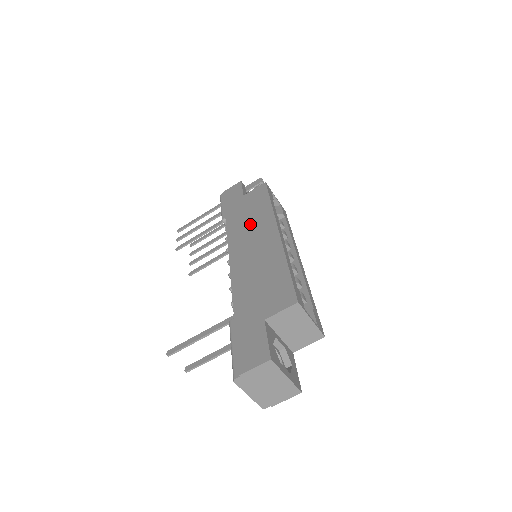
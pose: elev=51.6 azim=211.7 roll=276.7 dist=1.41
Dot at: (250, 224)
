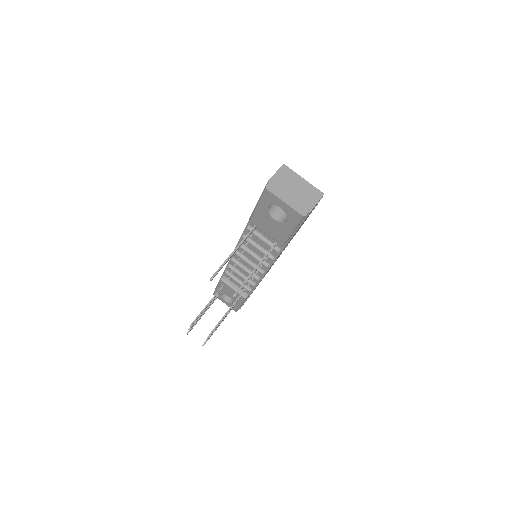
Dot at: occluded
